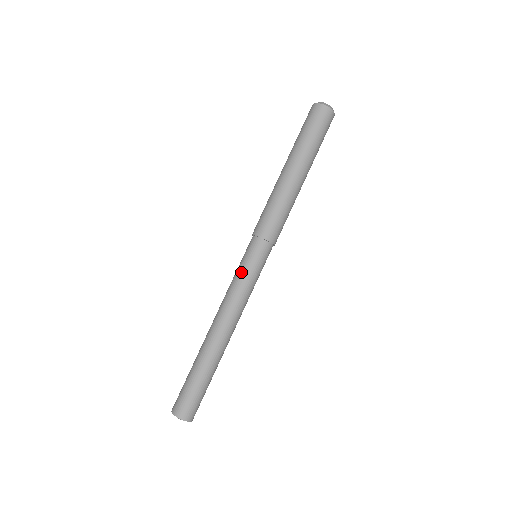
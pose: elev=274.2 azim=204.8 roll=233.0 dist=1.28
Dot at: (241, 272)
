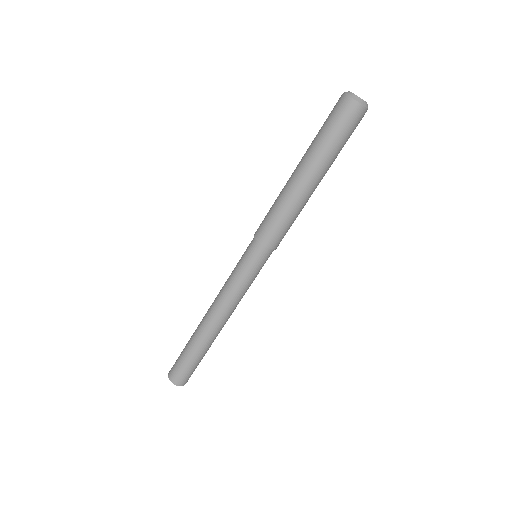
Dot at: (240, 275)
